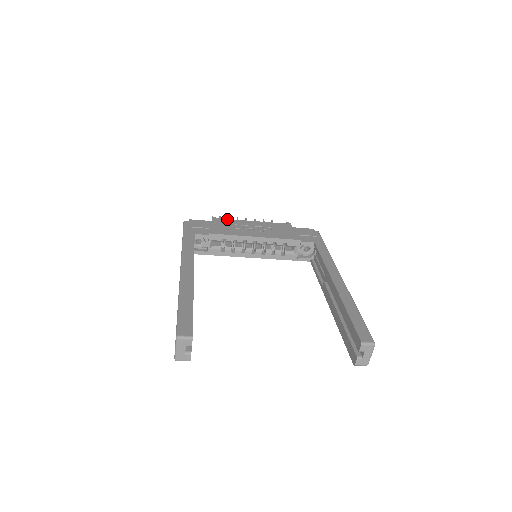
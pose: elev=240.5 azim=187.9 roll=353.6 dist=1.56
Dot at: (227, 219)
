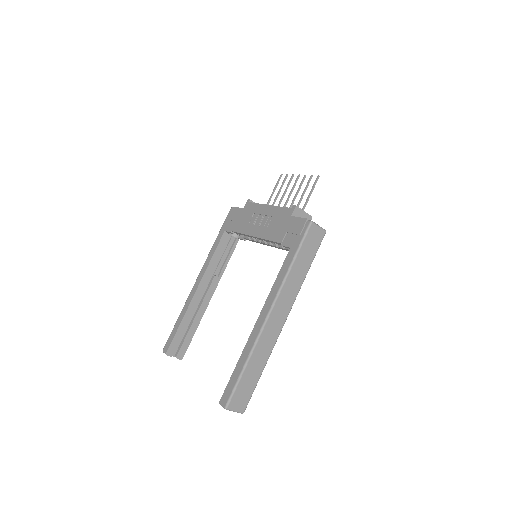
Dot at: (254, 204)
